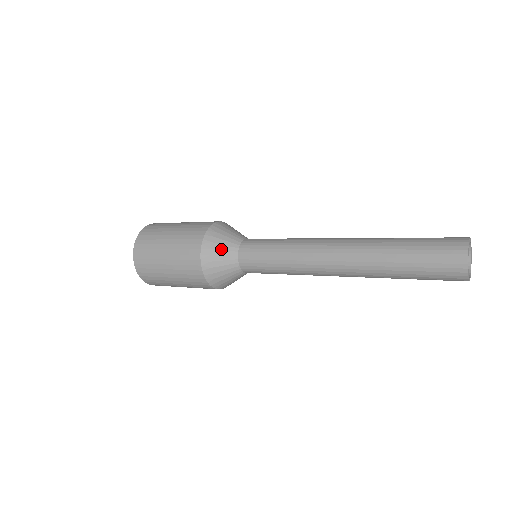
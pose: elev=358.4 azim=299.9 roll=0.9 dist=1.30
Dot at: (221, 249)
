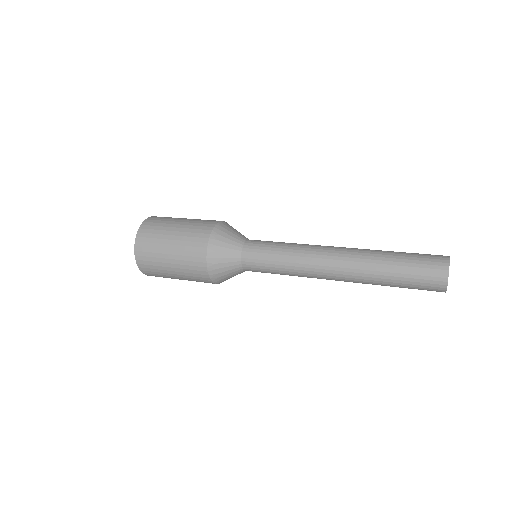
Dot at: (228, 274)
